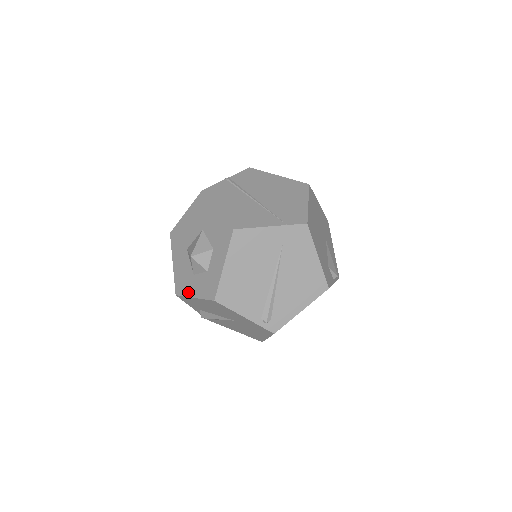
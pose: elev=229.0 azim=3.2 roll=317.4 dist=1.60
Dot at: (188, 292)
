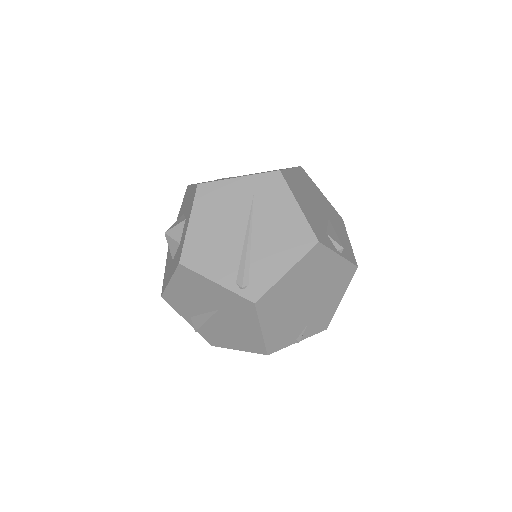
Dot at: (167, 281)
